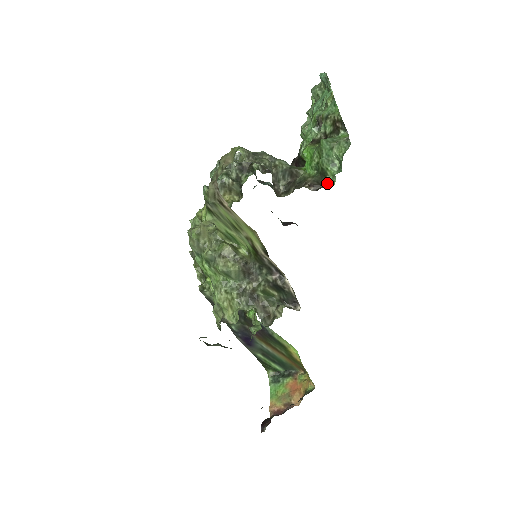
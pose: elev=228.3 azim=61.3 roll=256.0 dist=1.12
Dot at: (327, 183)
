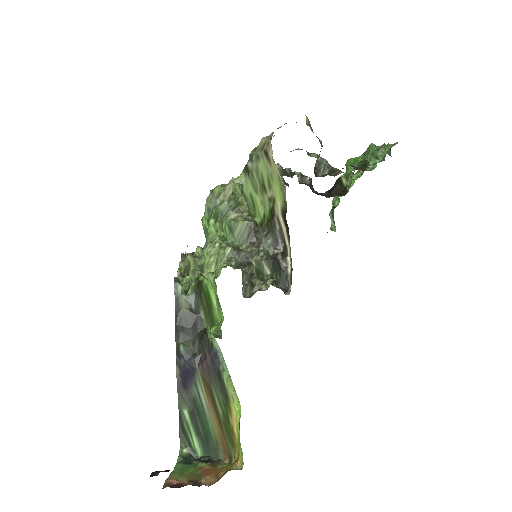
Dot at: (367, 170)
